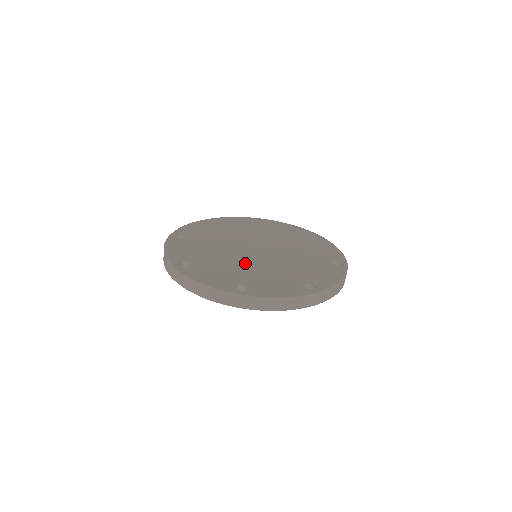
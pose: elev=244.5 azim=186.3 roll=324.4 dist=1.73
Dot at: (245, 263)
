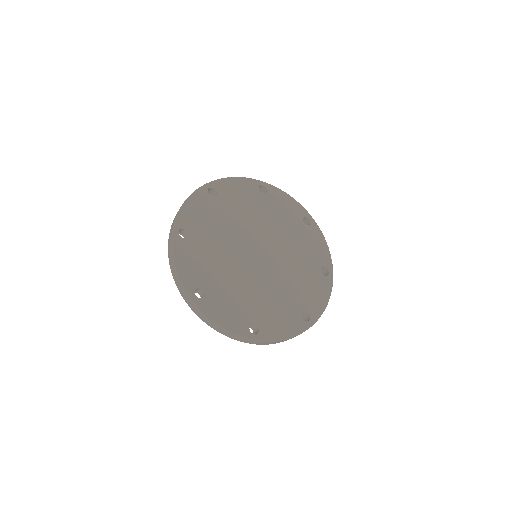
Dot at: (252, 282)
